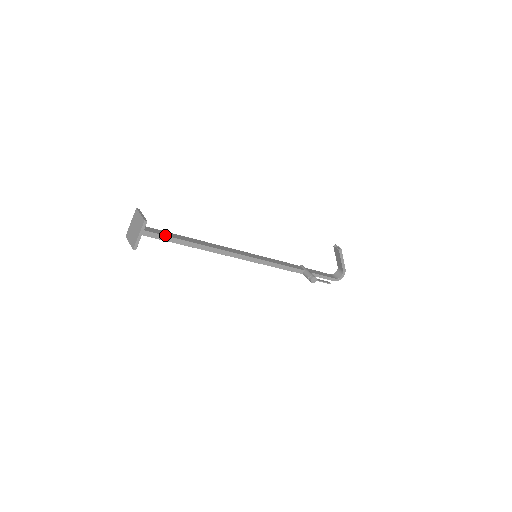
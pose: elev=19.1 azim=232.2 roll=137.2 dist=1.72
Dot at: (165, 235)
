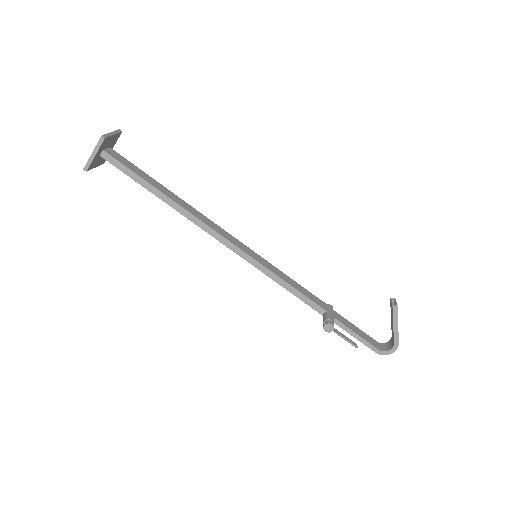
Dot at: (133, 171)
